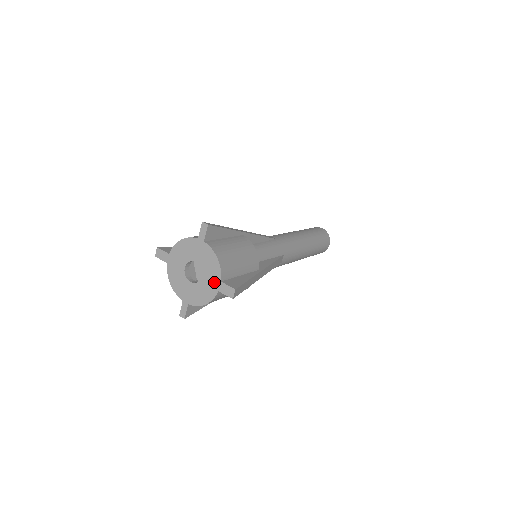
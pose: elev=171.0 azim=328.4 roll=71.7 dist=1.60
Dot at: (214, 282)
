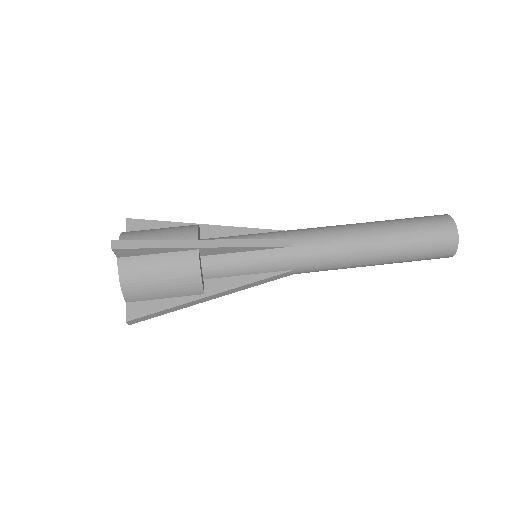
Dot at: occluded
